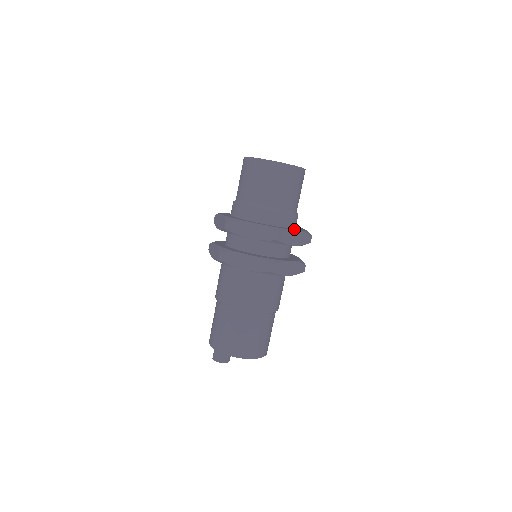
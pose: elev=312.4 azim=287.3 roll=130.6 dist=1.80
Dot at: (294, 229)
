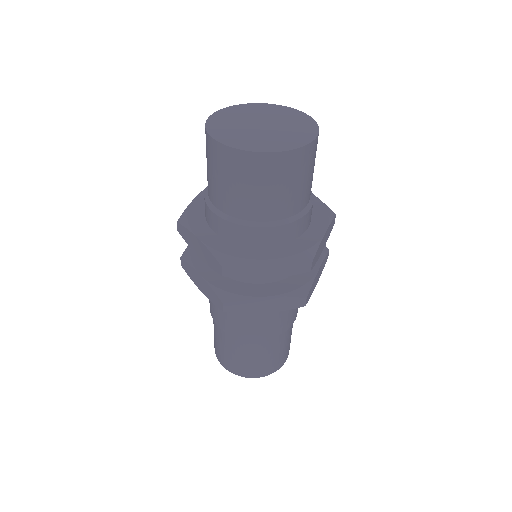
Dot at: (270, 252)
